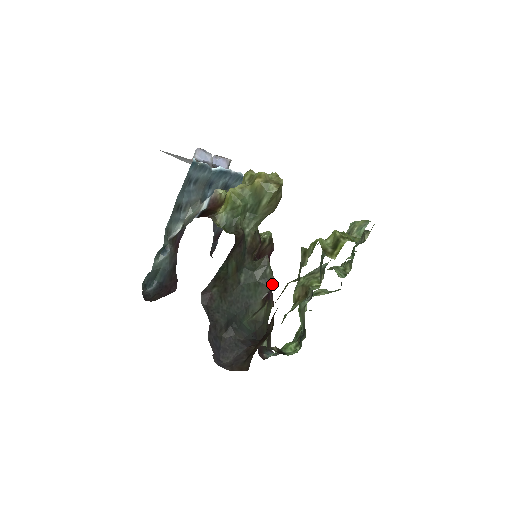
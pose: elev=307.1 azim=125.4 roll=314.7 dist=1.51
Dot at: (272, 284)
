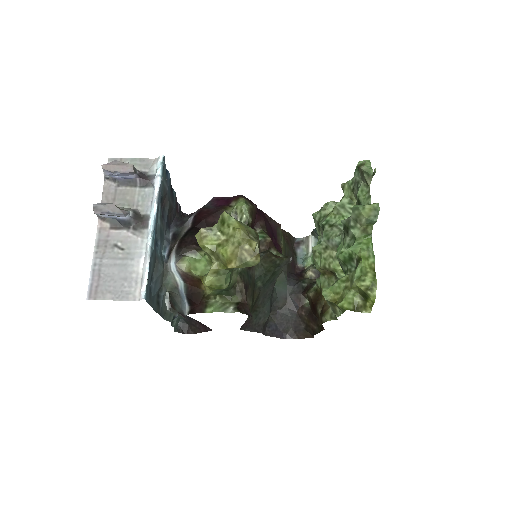
Dot at: (287, 263)
